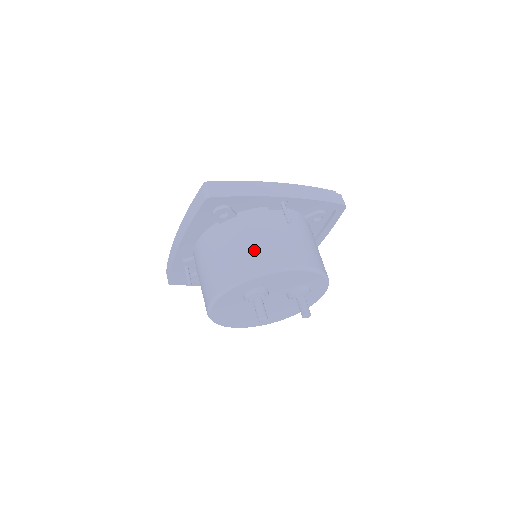
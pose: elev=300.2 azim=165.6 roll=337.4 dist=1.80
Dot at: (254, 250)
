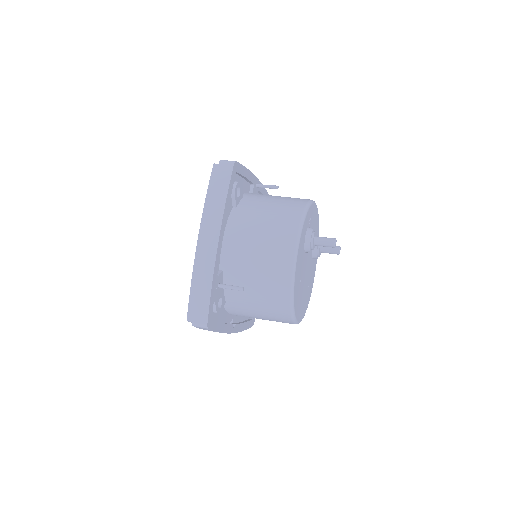
Dot at: (284, 200)
